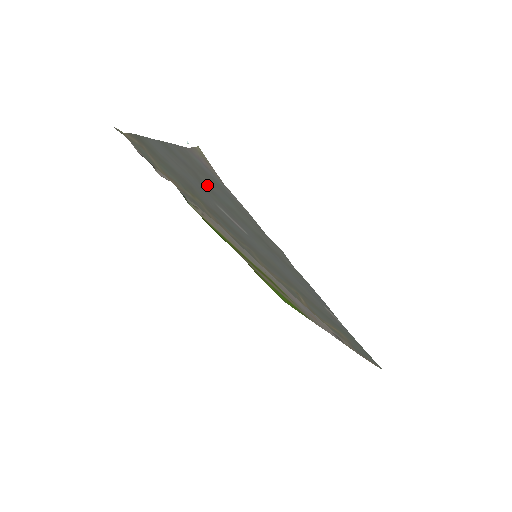
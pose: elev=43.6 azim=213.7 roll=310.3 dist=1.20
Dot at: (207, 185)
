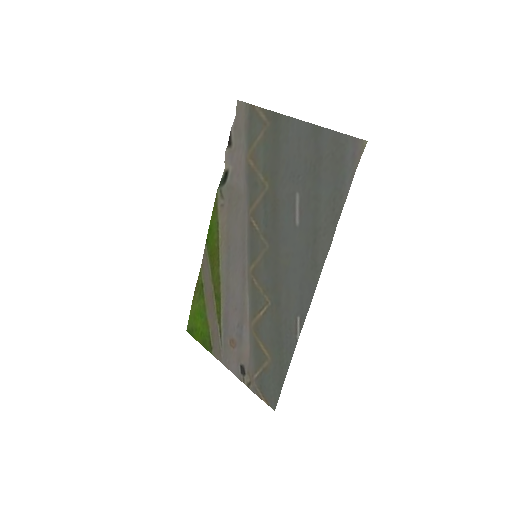
Dot at: (320, 171)
